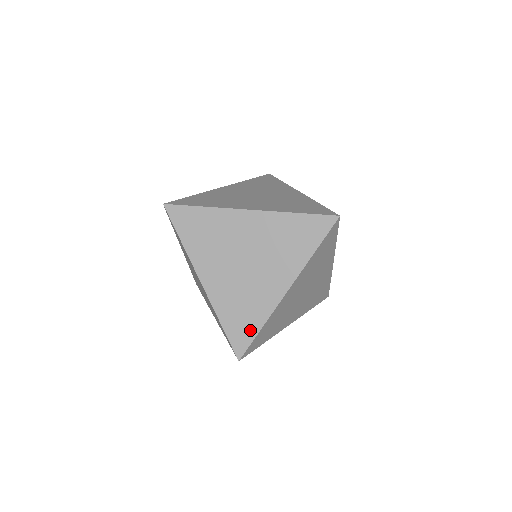
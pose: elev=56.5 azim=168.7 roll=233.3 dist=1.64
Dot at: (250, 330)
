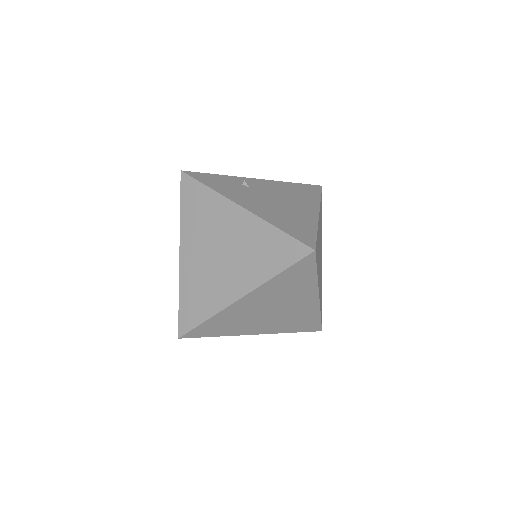
Dot at: (314, 322)
